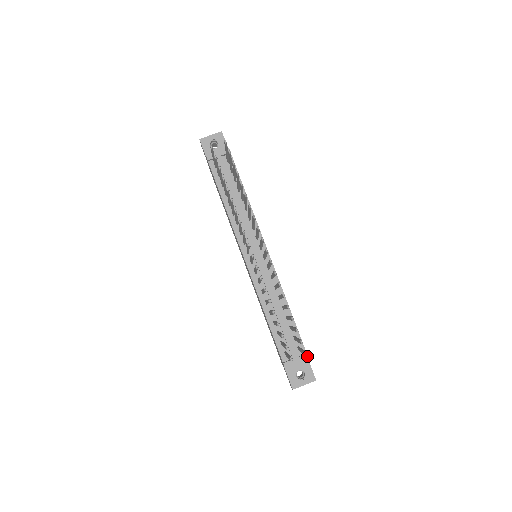
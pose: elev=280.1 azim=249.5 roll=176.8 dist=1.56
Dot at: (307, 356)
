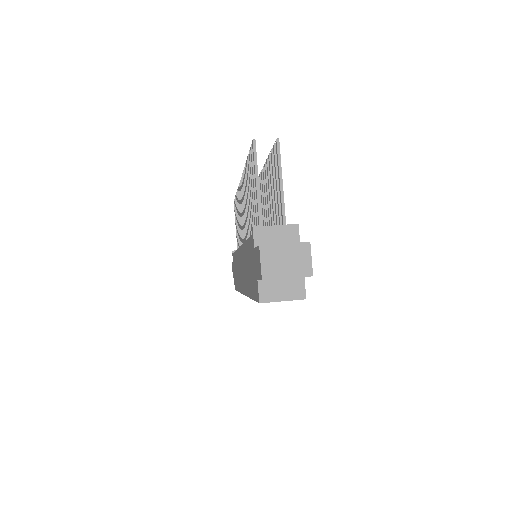
Dot at: (296, 224)
